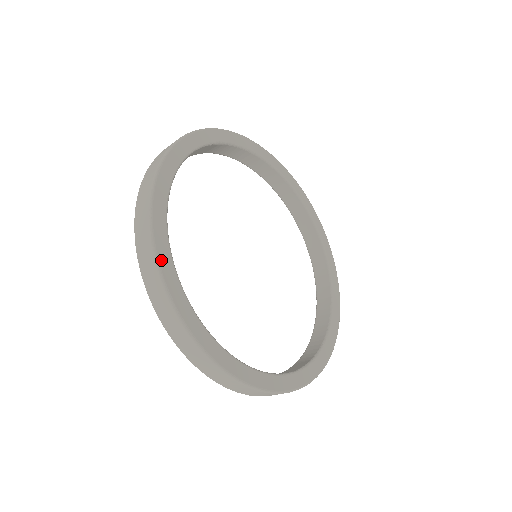
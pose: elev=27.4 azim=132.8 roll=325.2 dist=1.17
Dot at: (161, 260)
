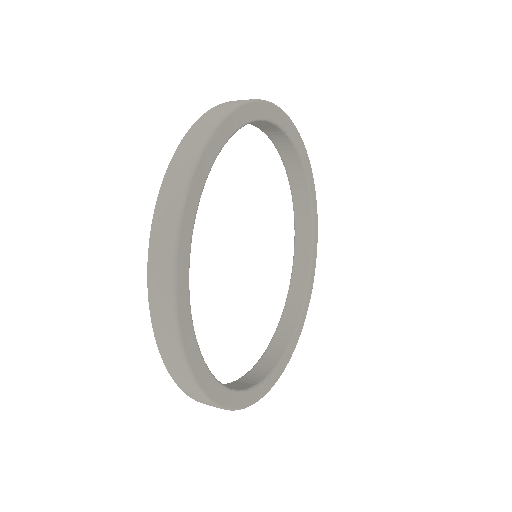
Dot at: (181, 237)
